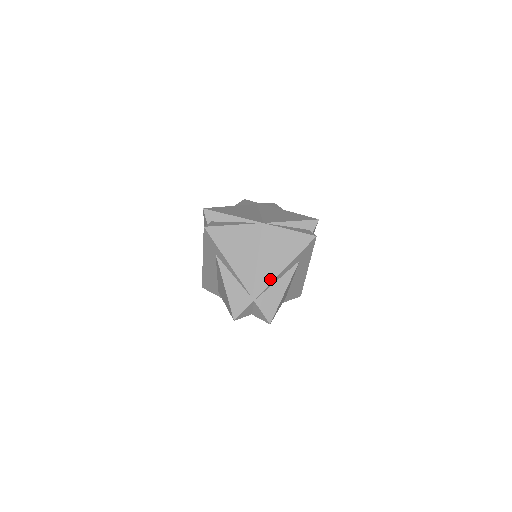
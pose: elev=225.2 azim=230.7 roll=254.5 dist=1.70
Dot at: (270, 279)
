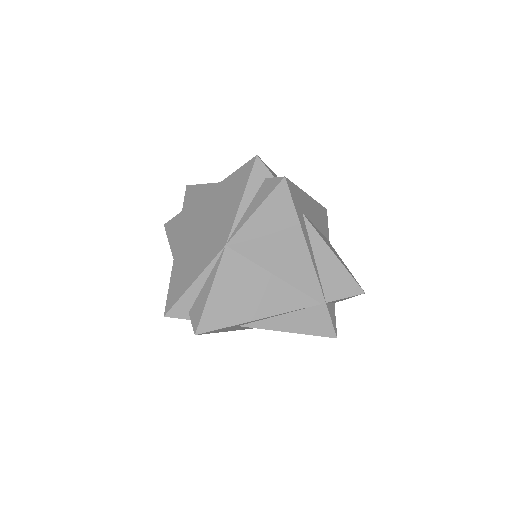
Dot at: (310, 270)
